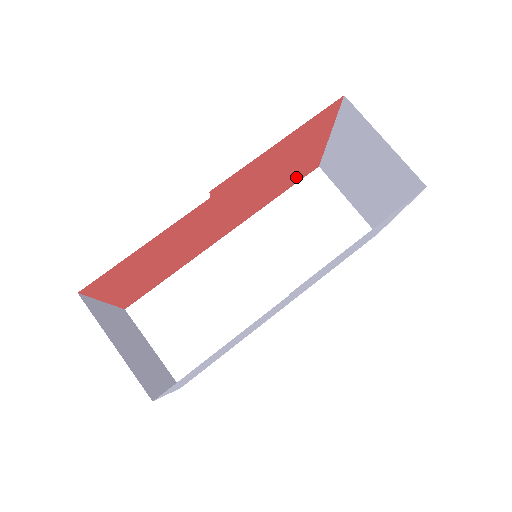
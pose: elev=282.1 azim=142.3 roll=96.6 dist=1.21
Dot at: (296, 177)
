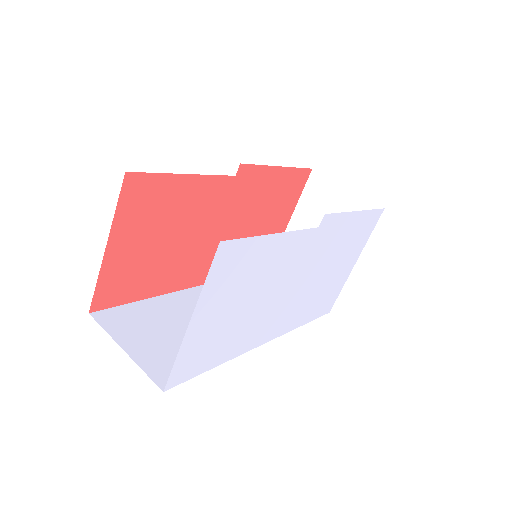
Dot at: occluded
